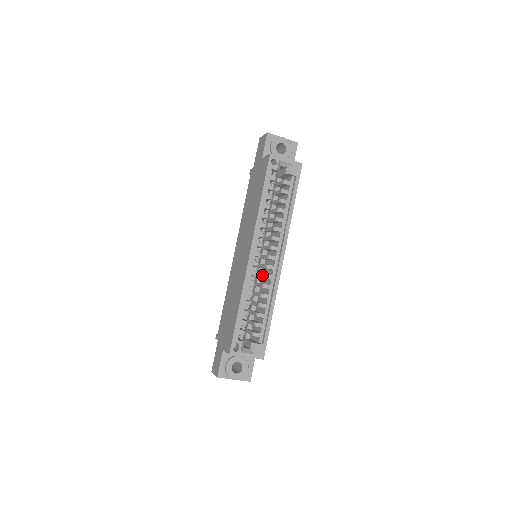
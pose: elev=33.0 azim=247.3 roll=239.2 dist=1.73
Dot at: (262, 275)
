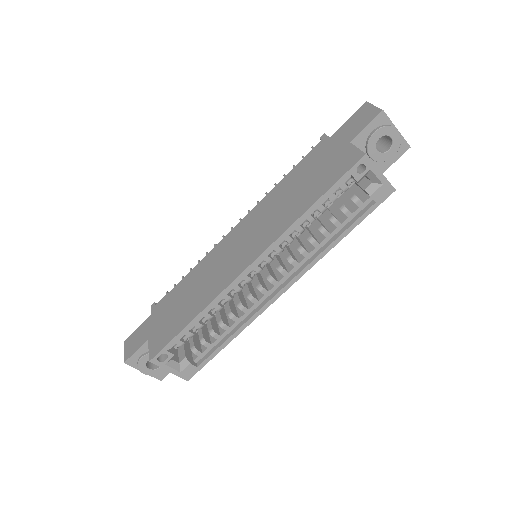
Dot at: (247, 290)
